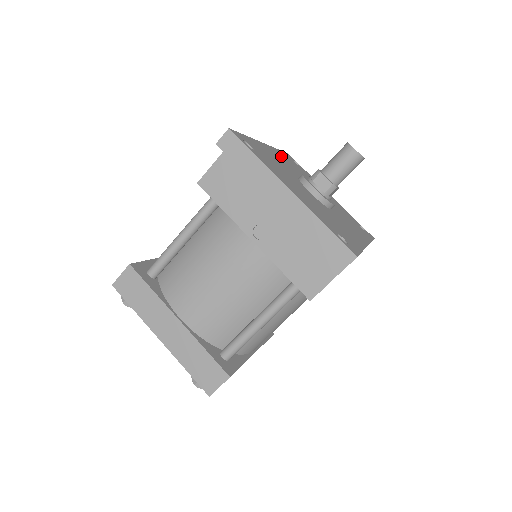
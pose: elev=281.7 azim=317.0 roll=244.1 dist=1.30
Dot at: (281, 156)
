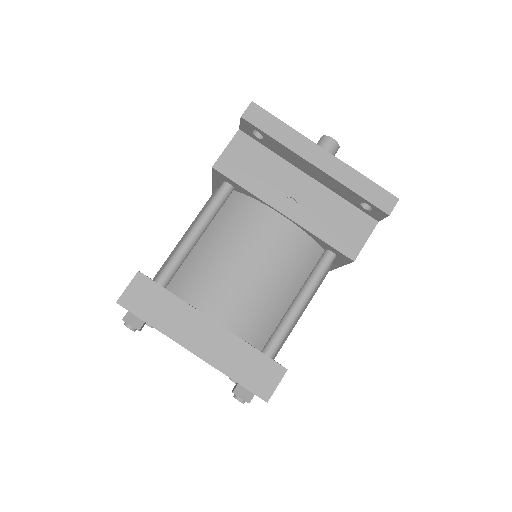
Dot at: occluded
